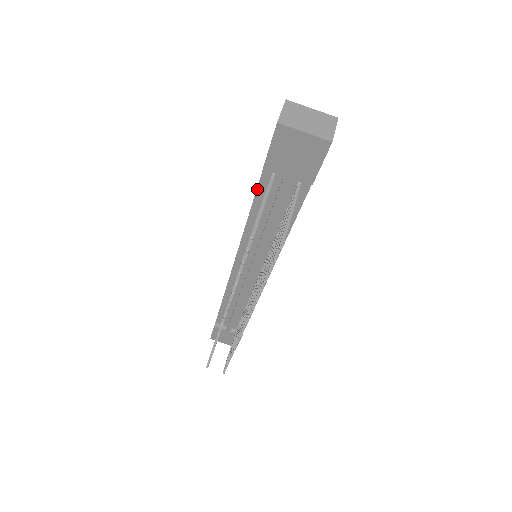
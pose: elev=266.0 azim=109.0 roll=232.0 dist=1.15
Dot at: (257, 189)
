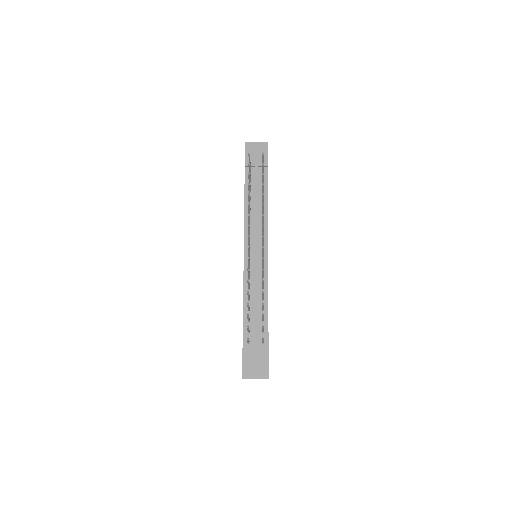
Dot at: (245, 183)
